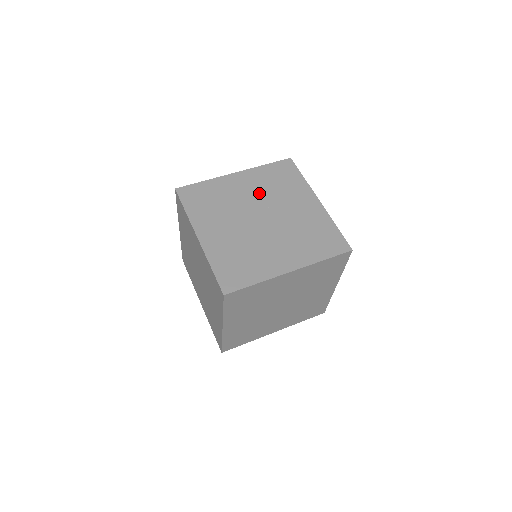
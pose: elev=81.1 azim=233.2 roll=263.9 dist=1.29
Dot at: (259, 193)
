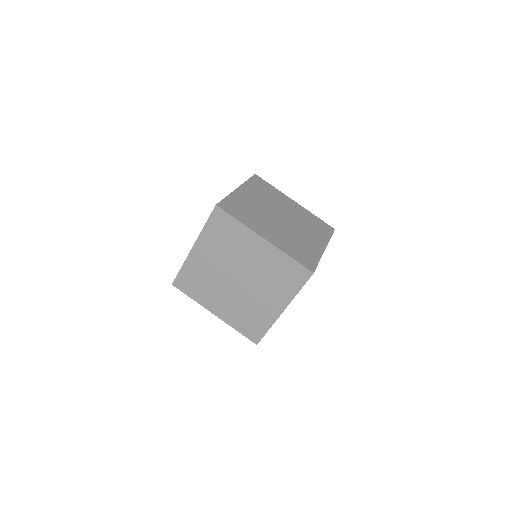
Dot at: (220, 258)
